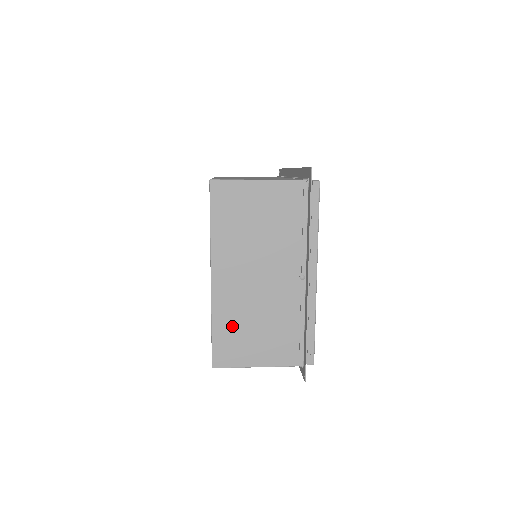
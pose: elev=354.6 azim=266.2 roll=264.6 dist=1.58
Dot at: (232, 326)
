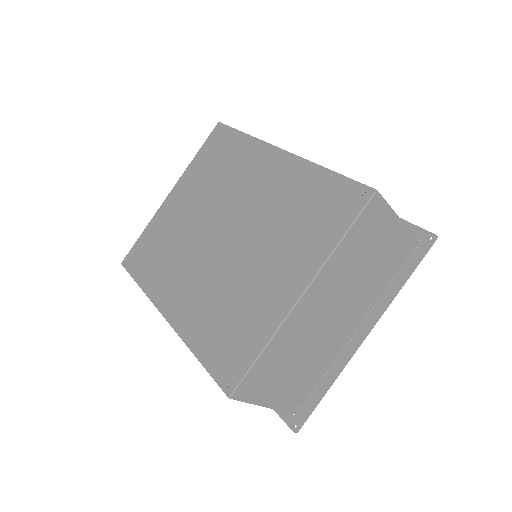
Dot at: (279, 356)
